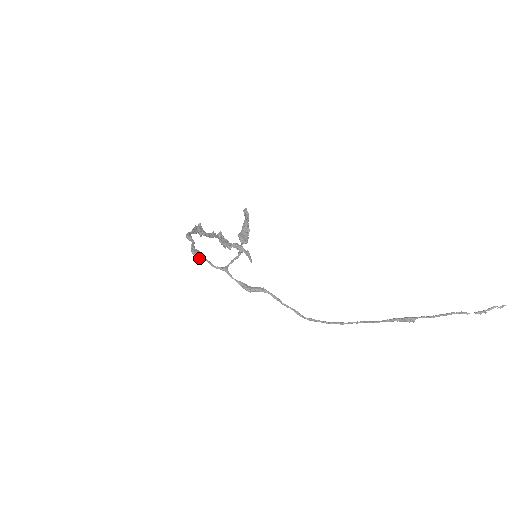
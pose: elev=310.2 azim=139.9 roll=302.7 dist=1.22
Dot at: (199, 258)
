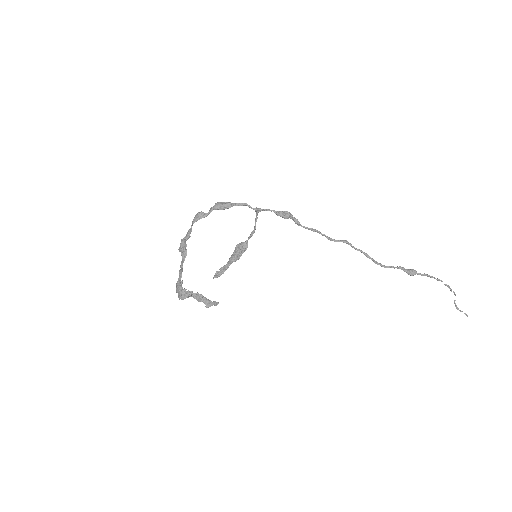
Dot at: (229, 202)
